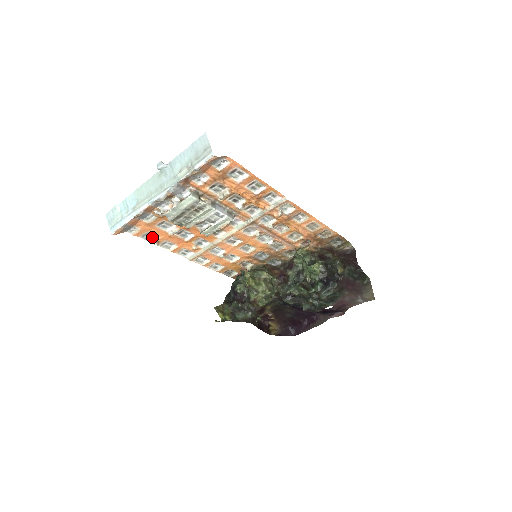
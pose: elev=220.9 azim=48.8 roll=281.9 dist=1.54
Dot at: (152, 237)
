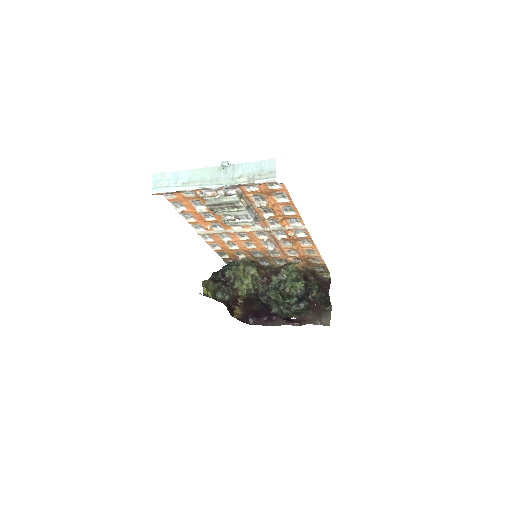
Dot at: (180, 206)
